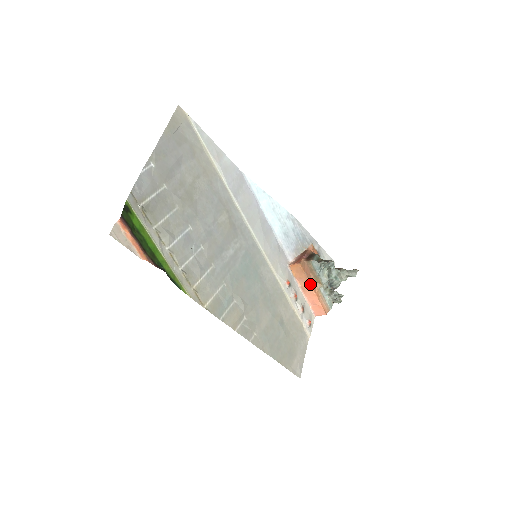
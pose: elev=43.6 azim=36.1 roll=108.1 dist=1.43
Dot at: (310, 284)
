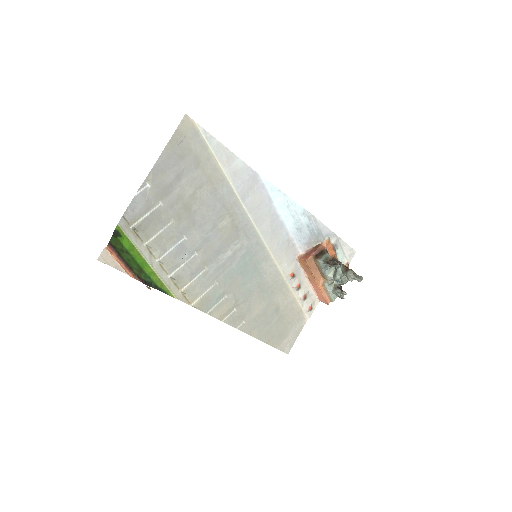
Dot at: (314, 279)
